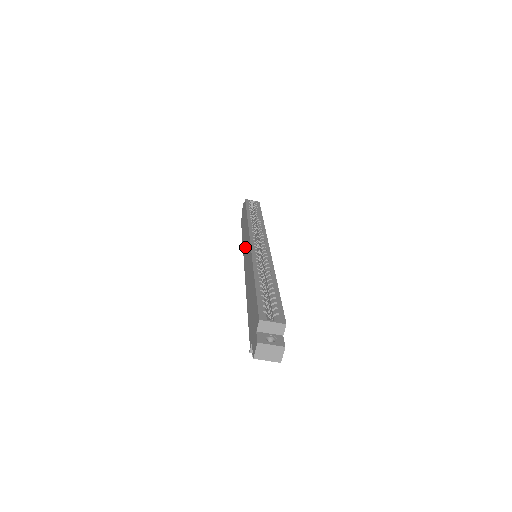
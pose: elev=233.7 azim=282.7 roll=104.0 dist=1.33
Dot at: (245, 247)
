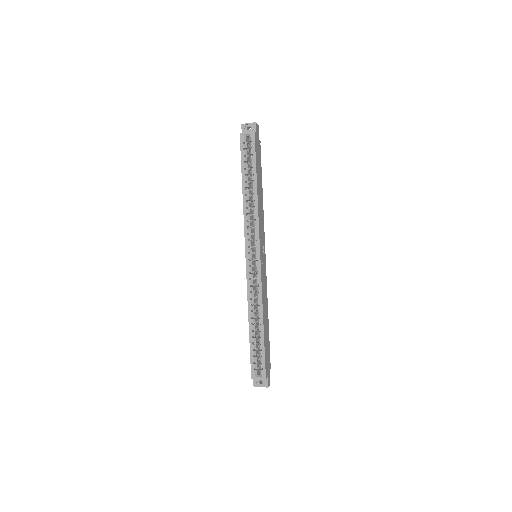
Dot at: occluded
